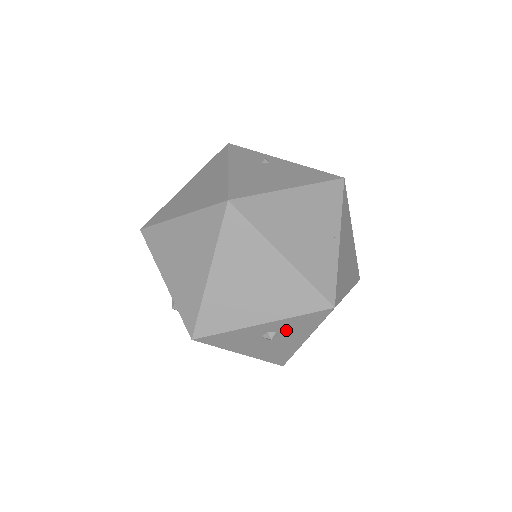
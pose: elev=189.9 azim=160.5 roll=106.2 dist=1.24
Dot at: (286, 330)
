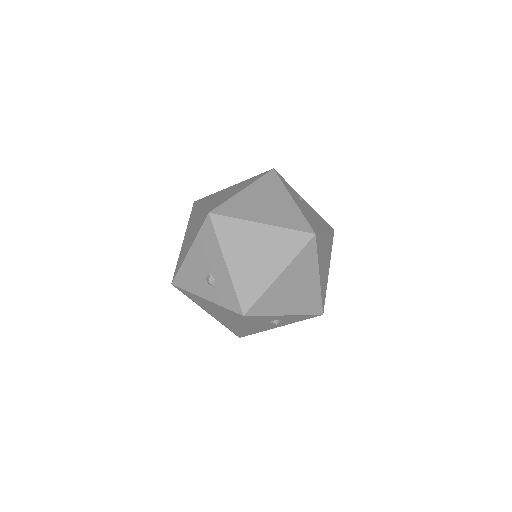
Dot at: (286, 320)
